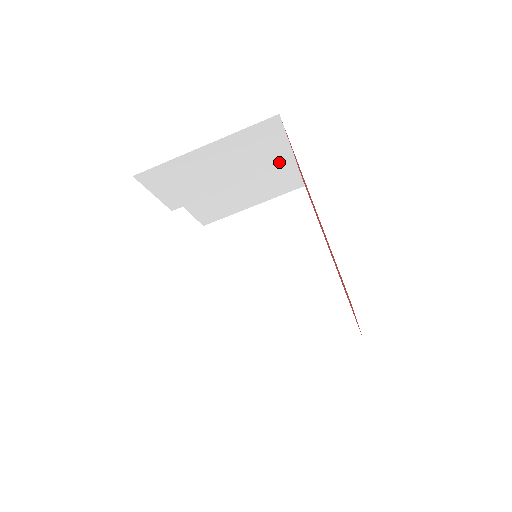
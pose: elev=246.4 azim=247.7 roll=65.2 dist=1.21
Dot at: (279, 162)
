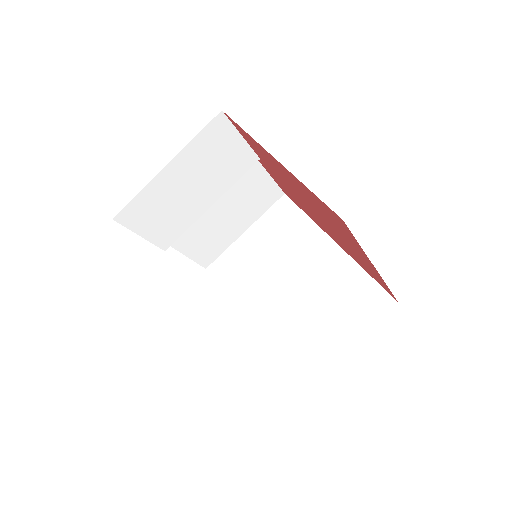
Dot at: (245, 165)
